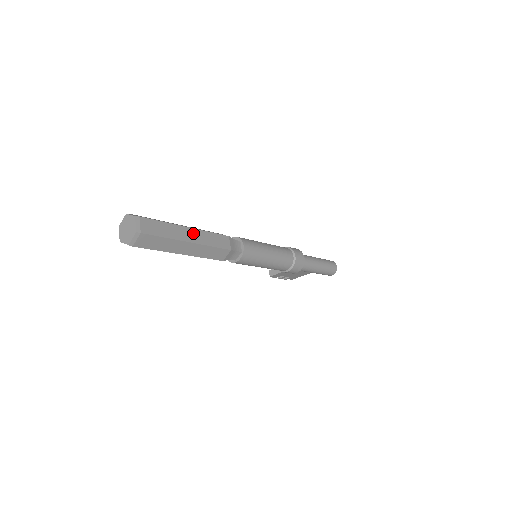
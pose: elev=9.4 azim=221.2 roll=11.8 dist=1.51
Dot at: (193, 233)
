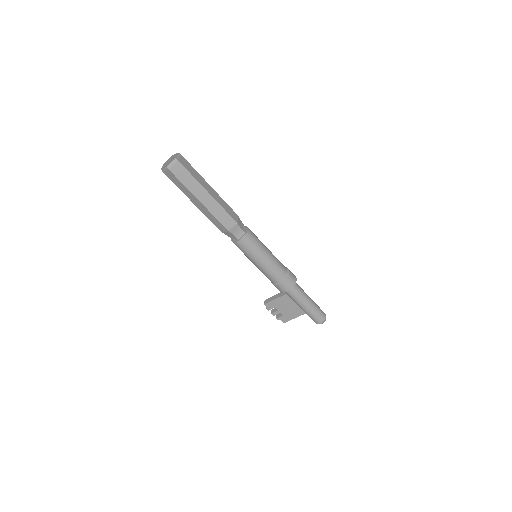
Dot at: (213, 192)
